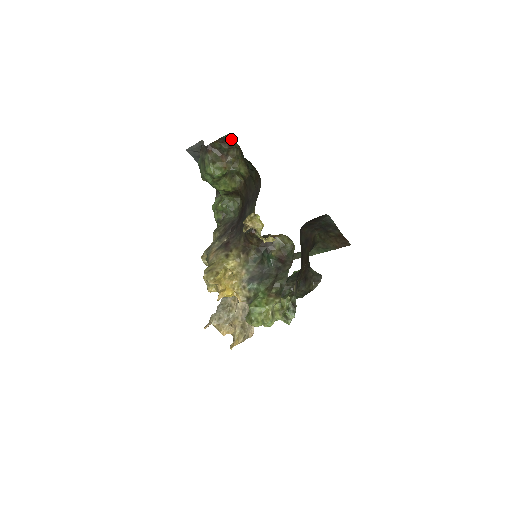
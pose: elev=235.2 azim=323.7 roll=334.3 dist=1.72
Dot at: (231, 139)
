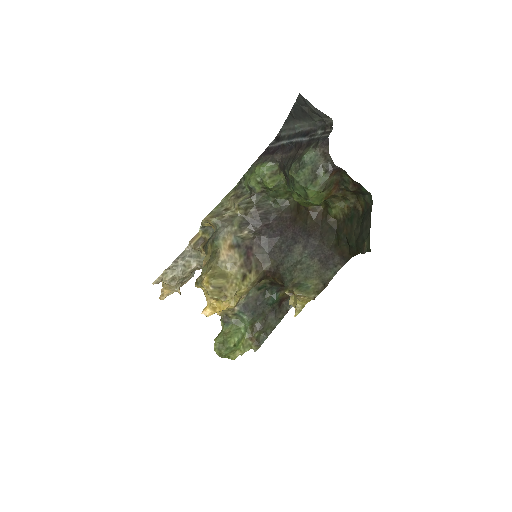
Dot at: (366, 194)
